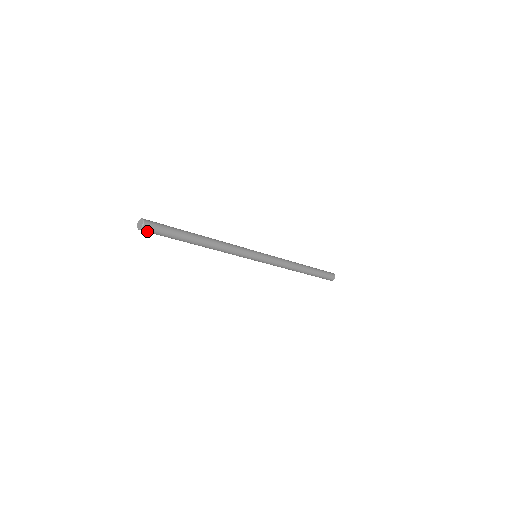
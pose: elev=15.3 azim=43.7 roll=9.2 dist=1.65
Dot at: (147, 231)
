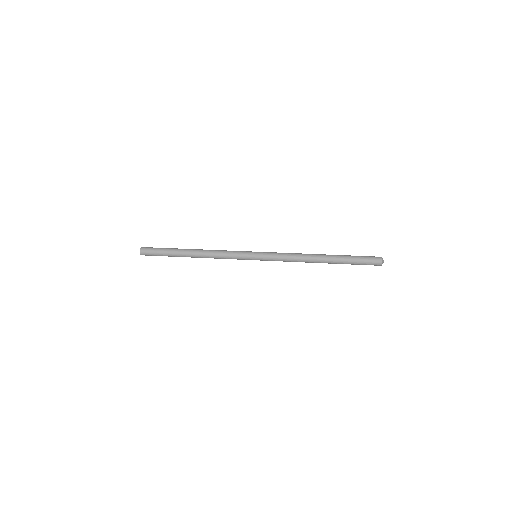
Dot at: (146, 255)
